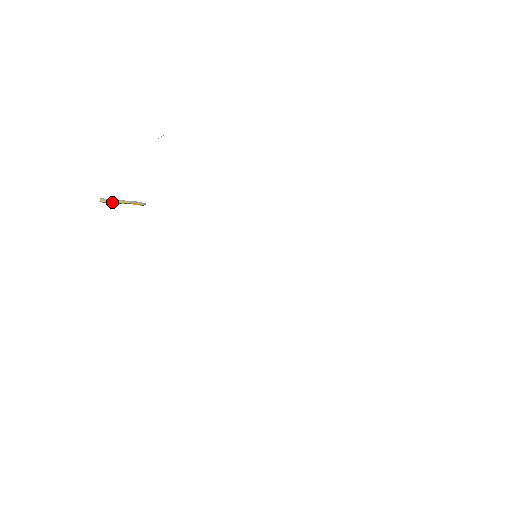
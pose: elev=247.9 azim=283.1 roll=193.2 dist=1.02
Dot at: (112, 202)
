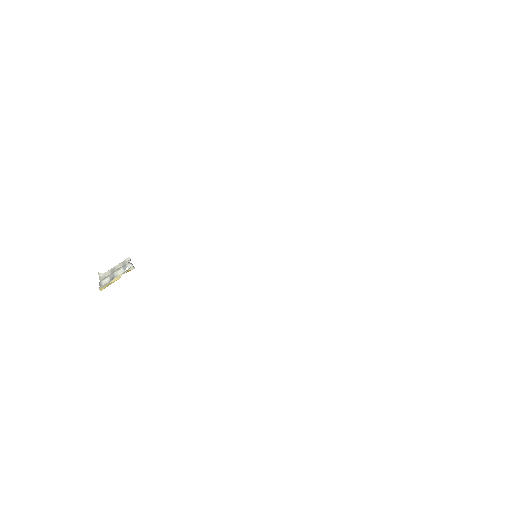
Dot at: occluded
